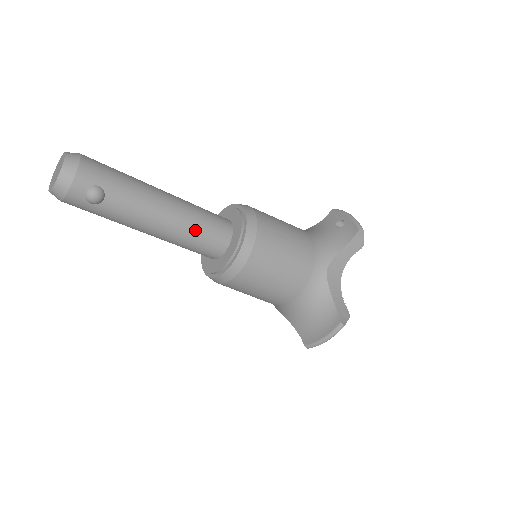
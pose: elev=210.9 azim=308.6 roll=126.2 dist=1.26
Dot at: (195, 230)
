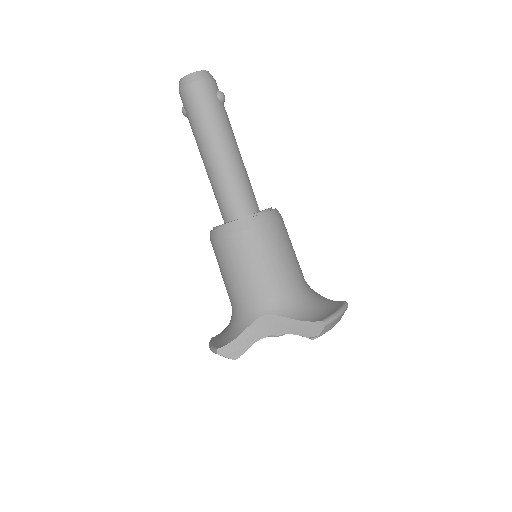
Dot at: occluded
